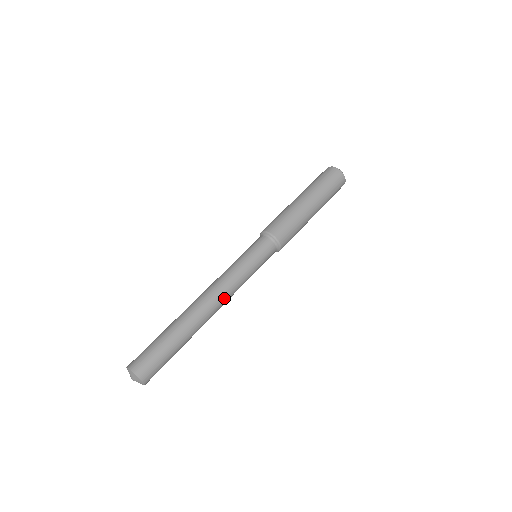
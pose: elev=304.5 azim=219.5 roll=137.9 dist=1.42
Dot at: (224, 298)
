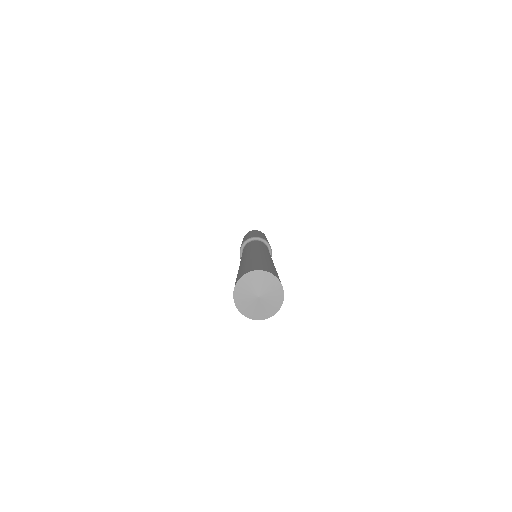
Dot at: occluded
